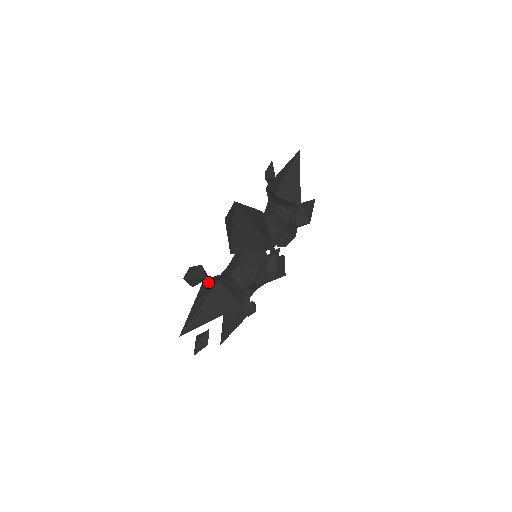
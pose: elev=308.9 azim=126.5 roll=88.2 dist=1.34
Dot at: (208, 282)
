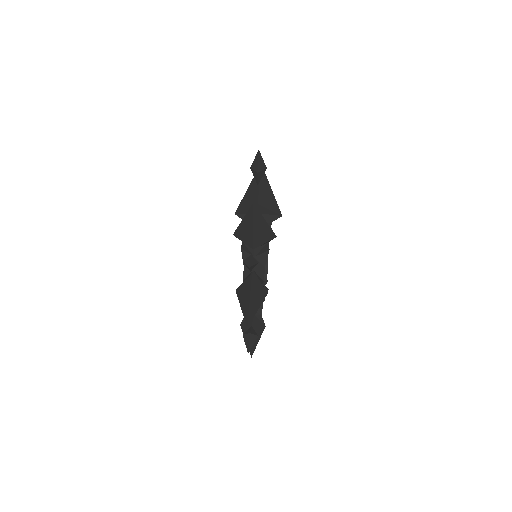
Dot at: occluded
